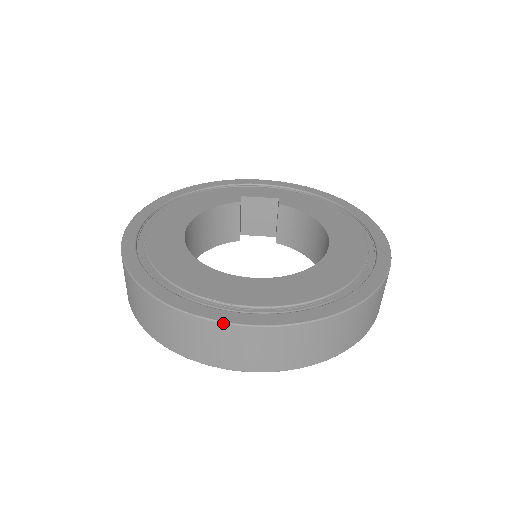
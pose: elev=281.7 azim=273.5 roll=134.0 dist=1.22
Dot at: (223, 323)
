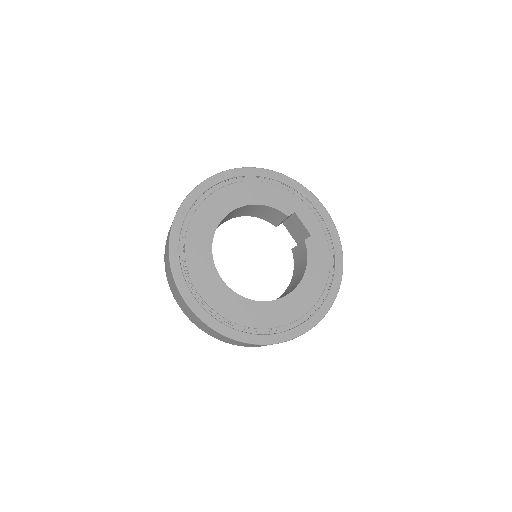
Dot at: (178, 289)
